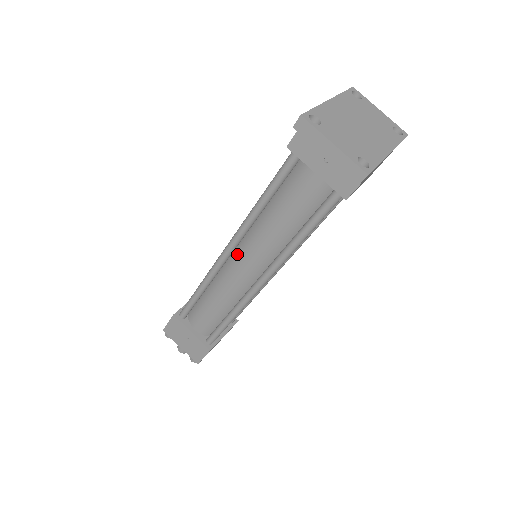
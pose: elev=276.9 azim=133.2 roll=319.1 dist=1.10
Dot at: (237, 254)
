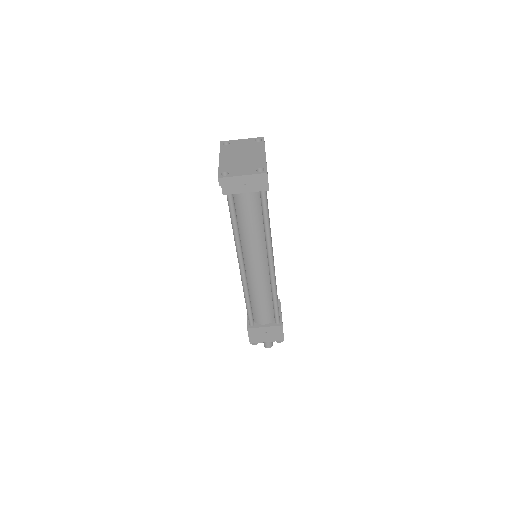
Dot at: (247, 264)
